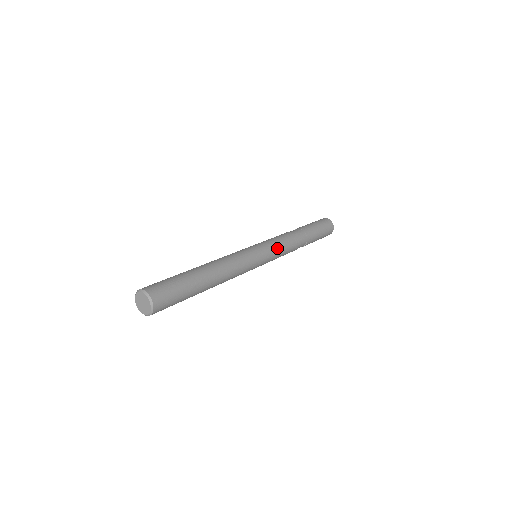
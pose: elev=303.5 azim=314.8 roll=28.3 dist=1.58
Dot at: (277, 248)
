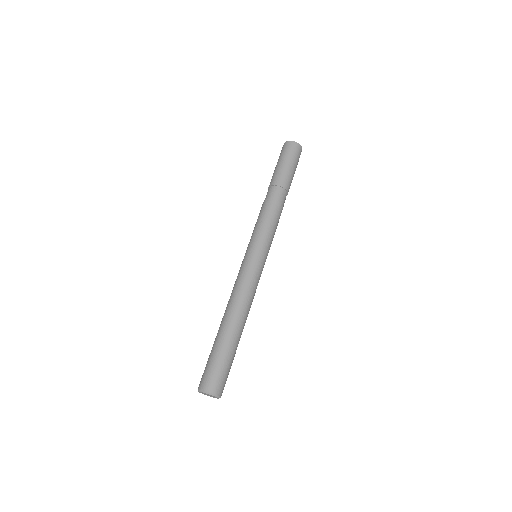
Dot at: (270, 236)
